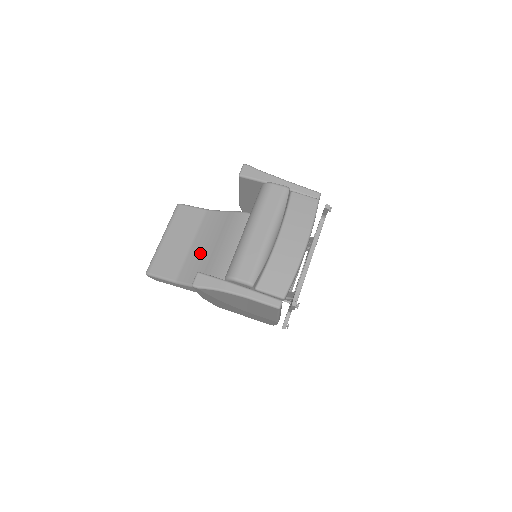
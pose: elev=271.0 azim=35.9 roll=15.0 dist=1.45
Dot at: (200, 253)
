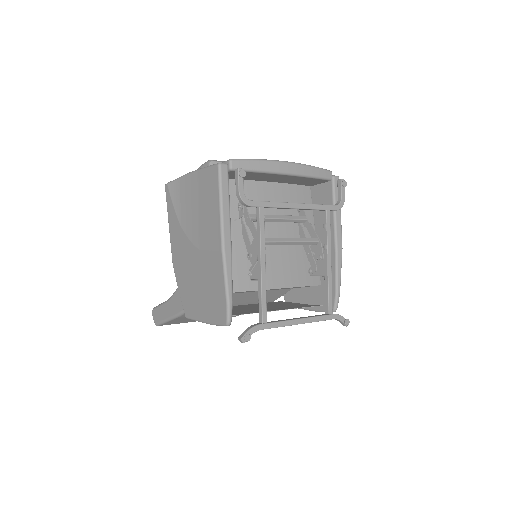
Dot at: occluded
